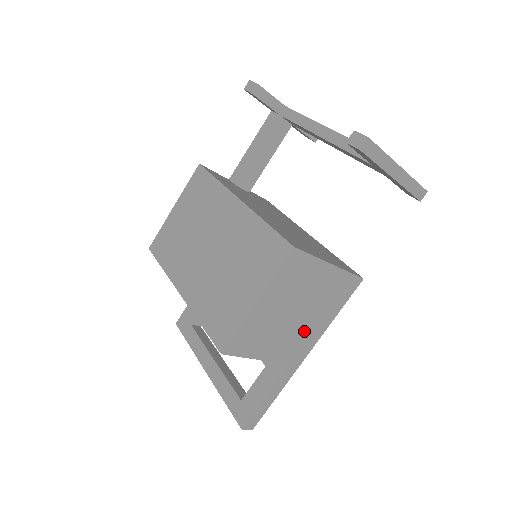
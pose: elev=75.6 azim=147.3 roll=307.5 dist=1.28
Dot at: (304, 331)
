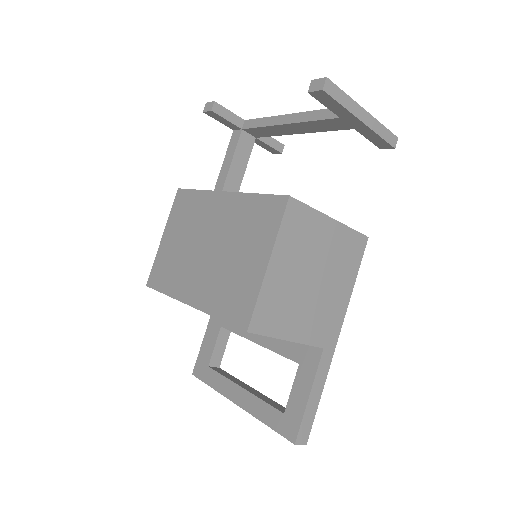
Dot at: (327, 303)
